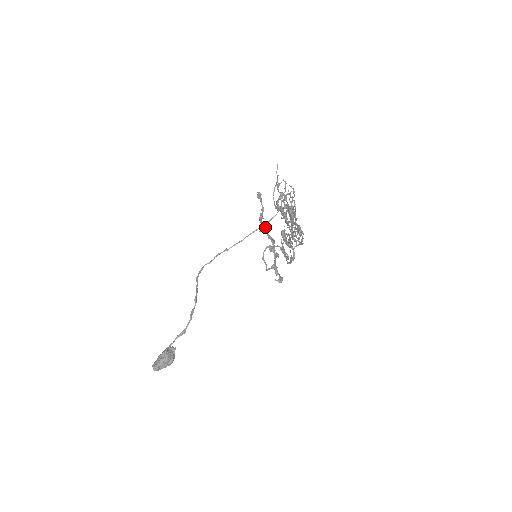
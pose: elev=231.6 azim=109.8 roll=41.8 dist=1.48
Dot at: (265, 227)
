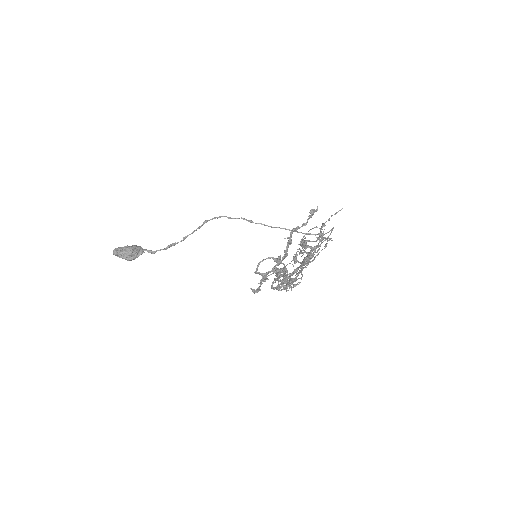
Dot at: (290, 240)
